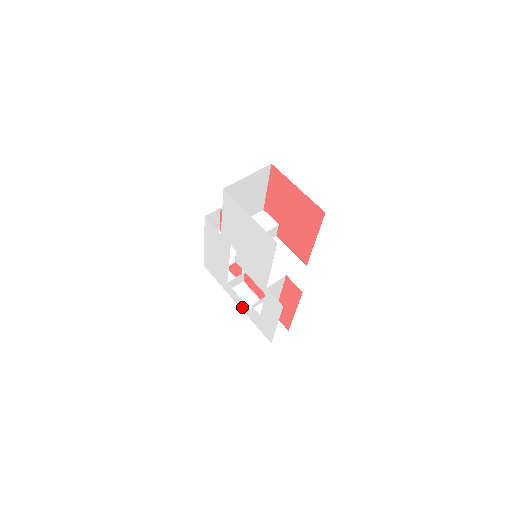
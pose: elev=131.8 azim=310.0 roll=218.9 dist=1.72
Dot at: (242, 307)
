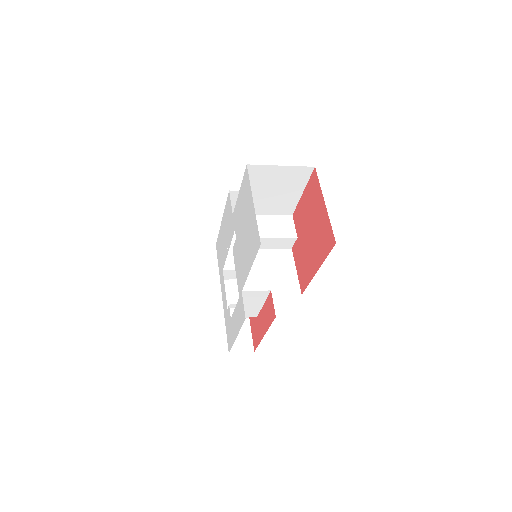
Dot at: (224, 302)
